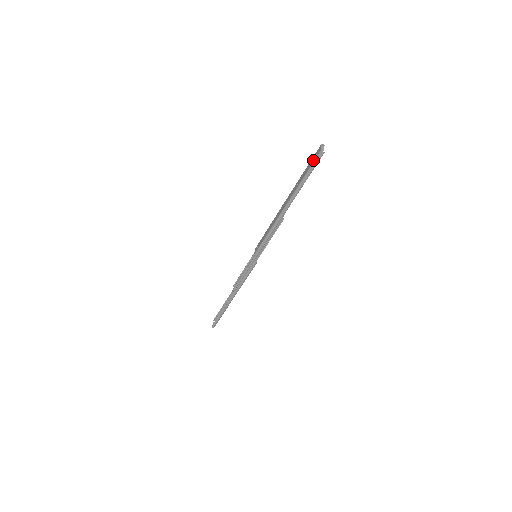
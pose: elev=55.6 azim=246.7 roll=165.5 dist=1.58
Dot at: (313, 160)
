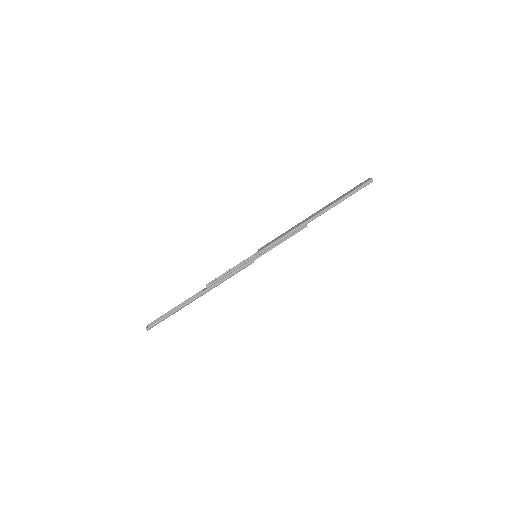
Dot at: (361, 184)
